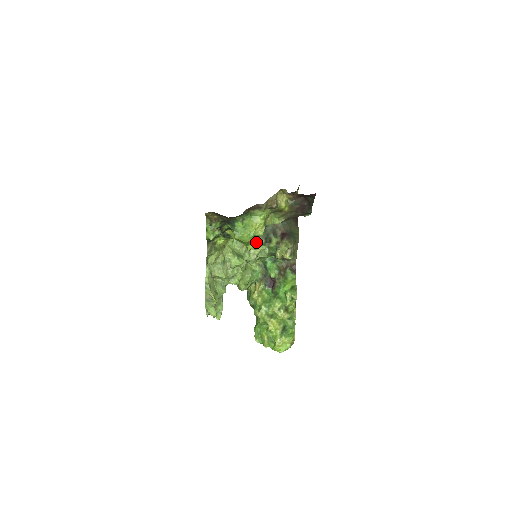
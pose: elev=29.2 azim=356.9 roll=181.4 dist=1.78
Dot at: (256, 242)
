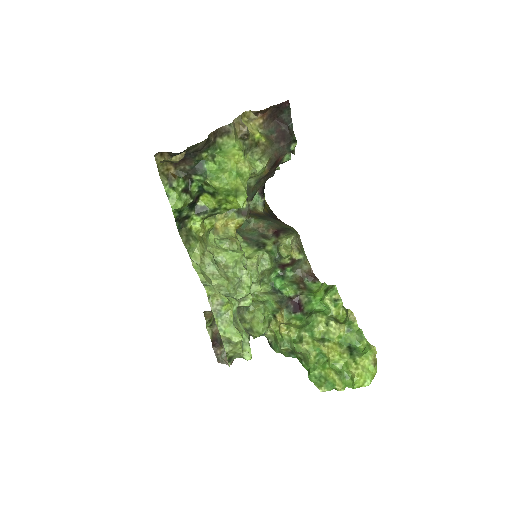
Dot at: (246, 193)
